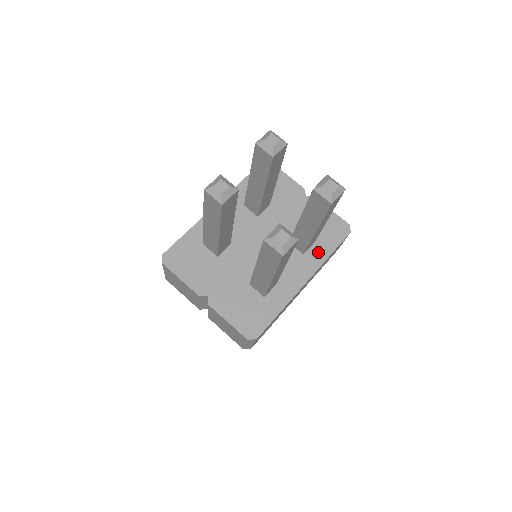
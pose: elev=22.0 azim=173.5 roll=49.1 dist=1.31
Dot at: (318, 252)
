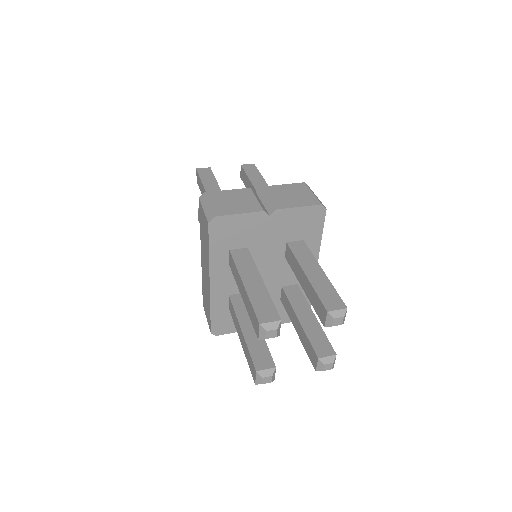
Dot at: (311, 244)
